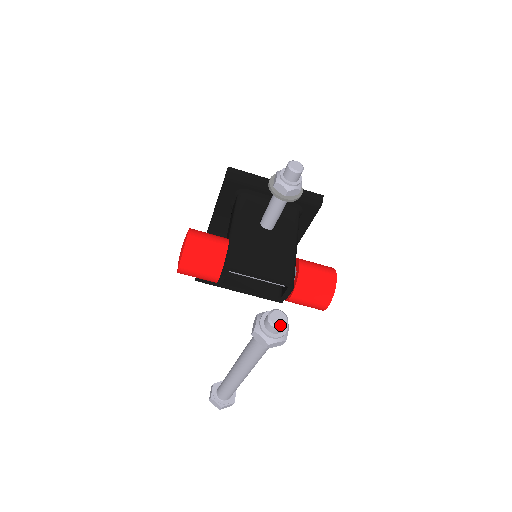
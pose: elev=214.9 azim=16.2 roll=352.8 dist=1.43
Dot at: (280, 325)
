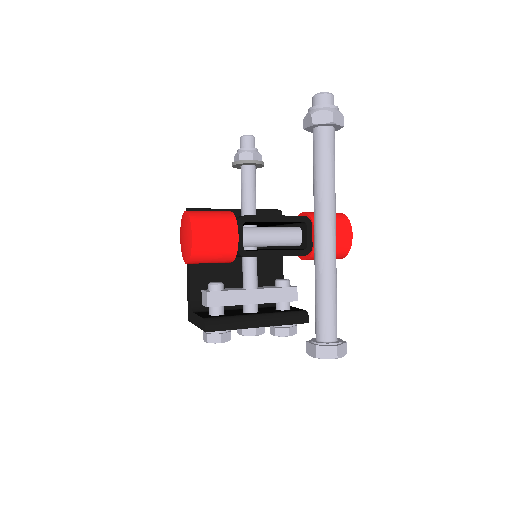
Dot at: (329, 93)
